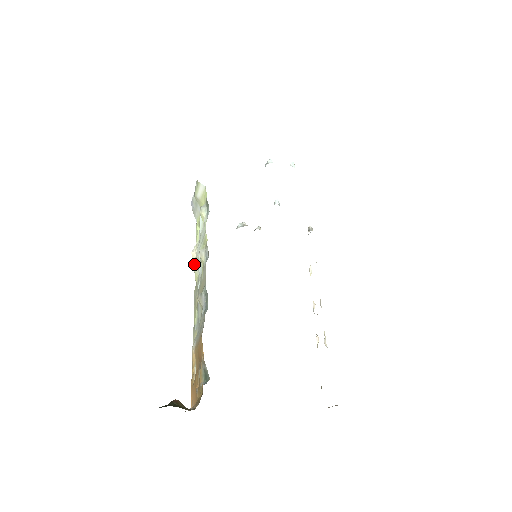
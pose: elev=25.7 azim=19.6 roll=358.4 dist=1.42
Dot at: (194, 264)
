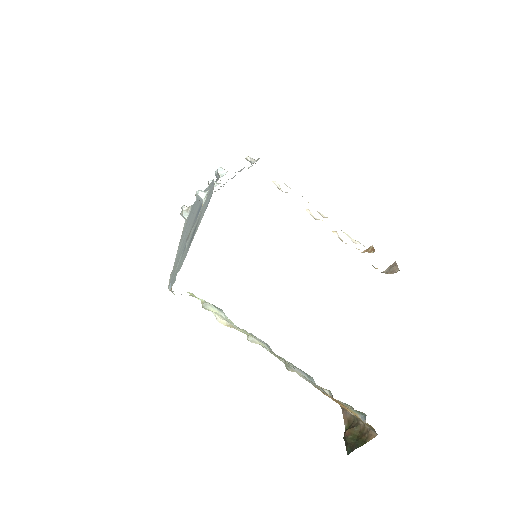
Dot at: (231, 327)
